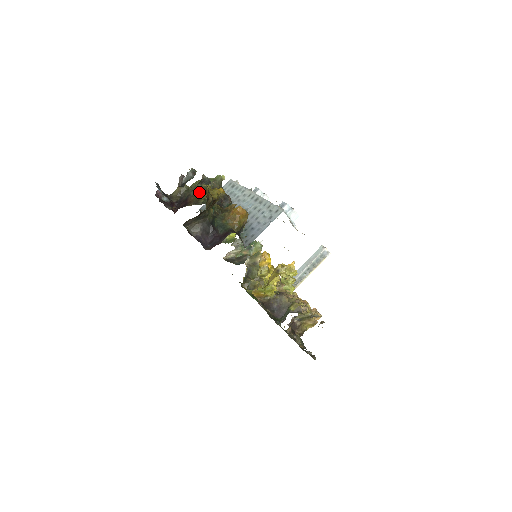
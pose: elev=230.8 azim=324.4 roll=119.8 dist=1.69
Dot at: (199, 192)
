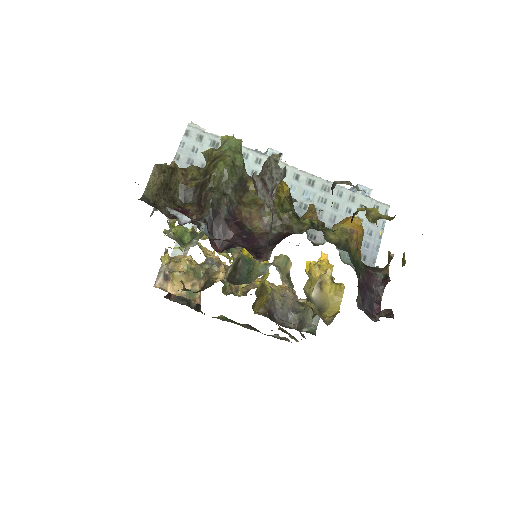
Dot at: (241, 190)
